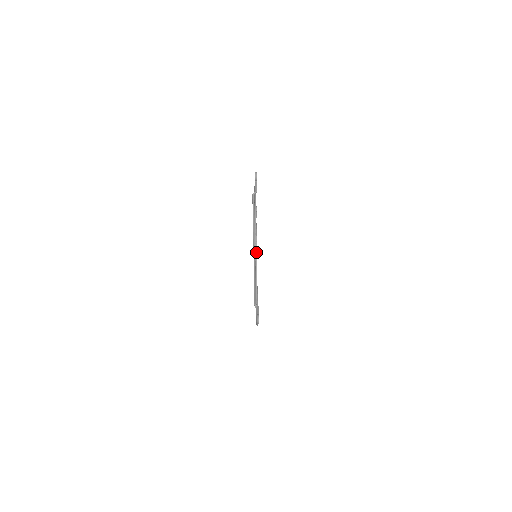
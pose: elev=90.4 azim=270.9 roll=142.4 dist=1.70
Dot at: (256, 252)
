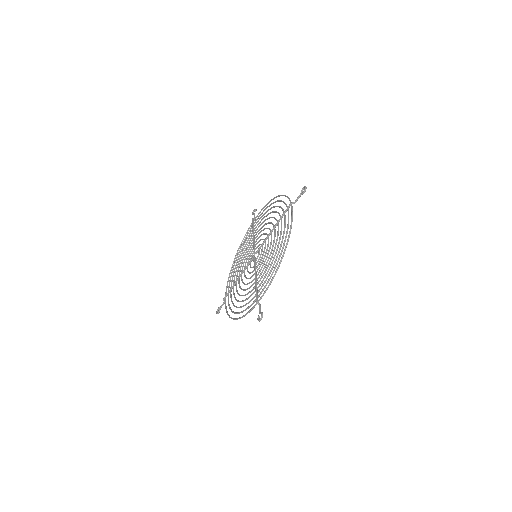
Dot at: occluded
